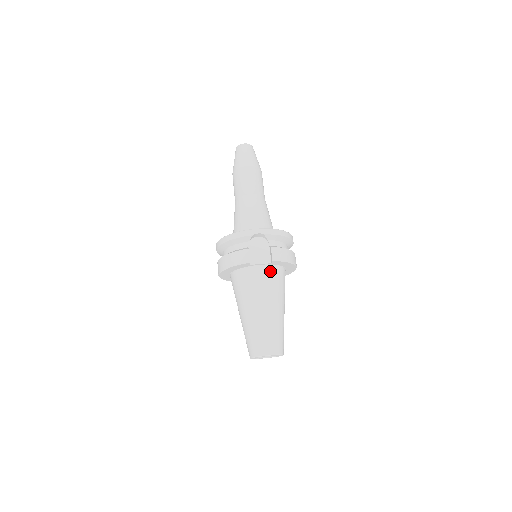
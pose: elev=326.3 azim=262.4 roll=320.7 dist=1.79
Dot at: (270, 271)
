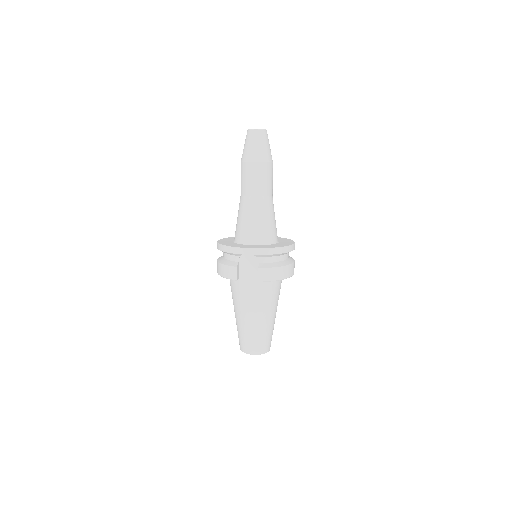
Dot at: (259, 285)
